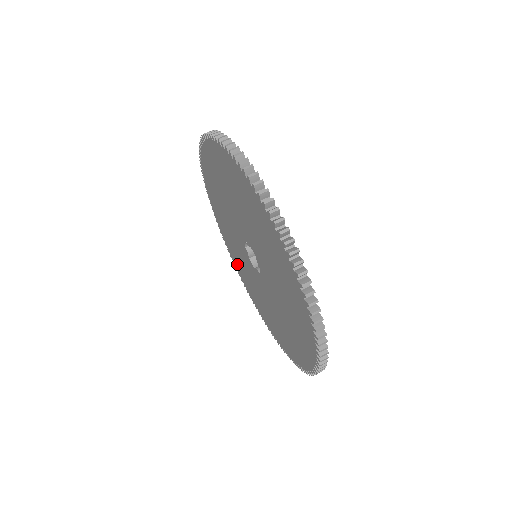
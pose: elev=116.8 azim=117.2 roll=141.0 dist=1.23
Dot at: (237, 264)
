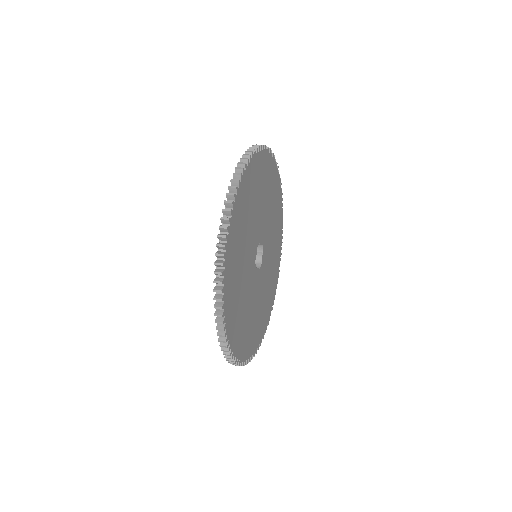
Dot at: occluded
